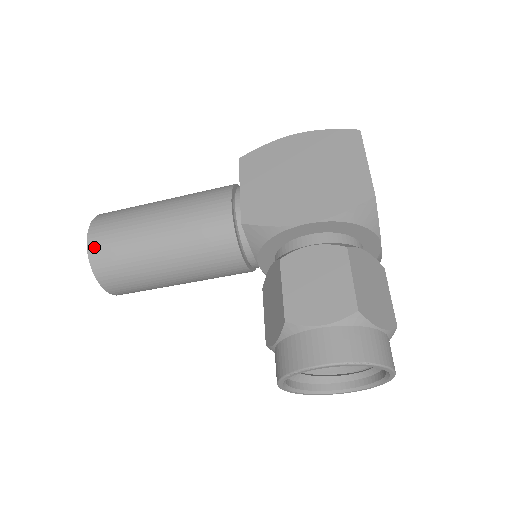
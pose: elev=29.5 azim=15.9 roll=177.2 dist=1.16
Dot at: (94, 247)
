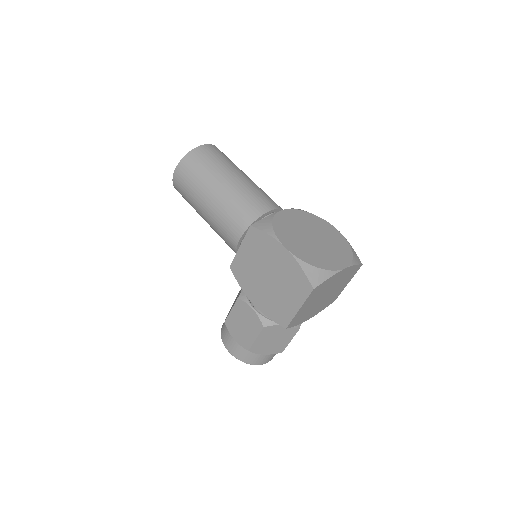
Dot at: (175, 184)
